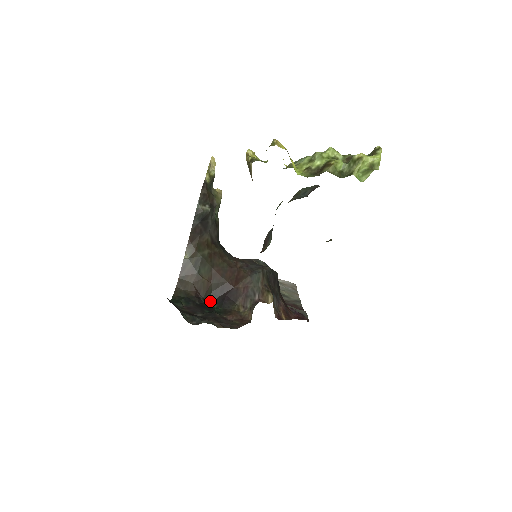
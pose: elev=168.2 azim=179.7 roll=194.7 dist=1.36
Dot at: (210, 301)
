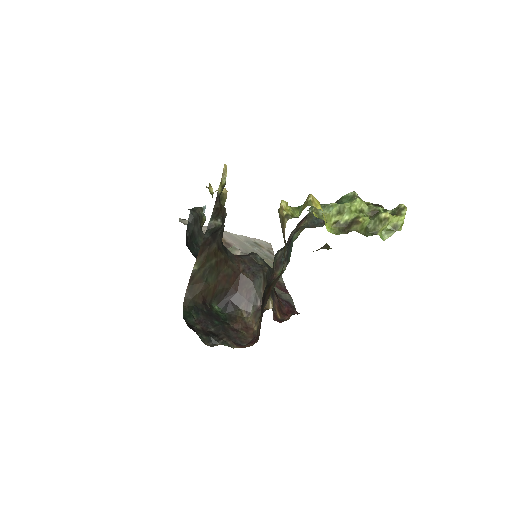
Dot at: (214, 304)
